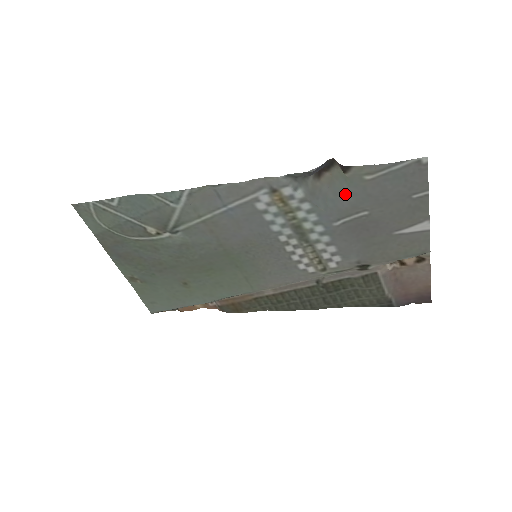
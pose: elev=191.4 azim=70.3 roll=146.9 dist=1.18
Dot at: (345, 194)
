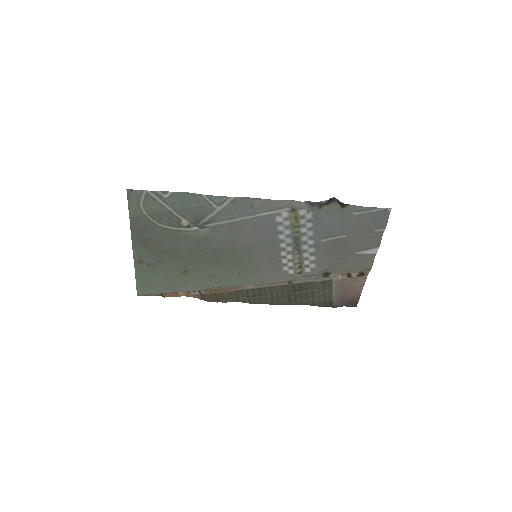
Dot at: (335, 222)
